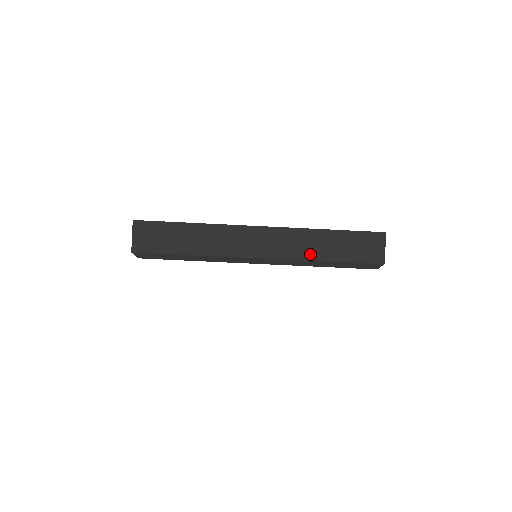
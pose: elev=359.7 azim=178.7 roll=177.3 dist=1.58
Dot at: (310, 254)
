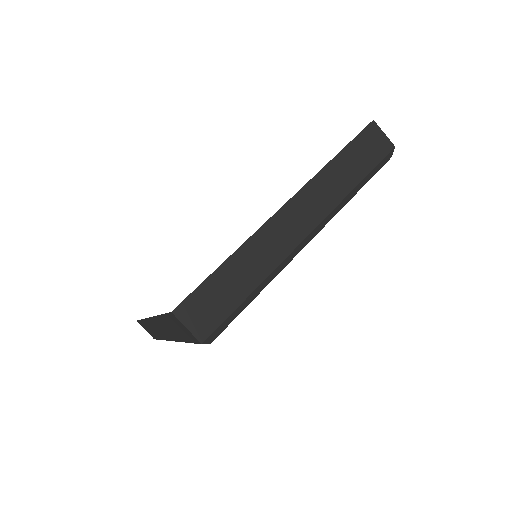
Dot at: (342, 190)
